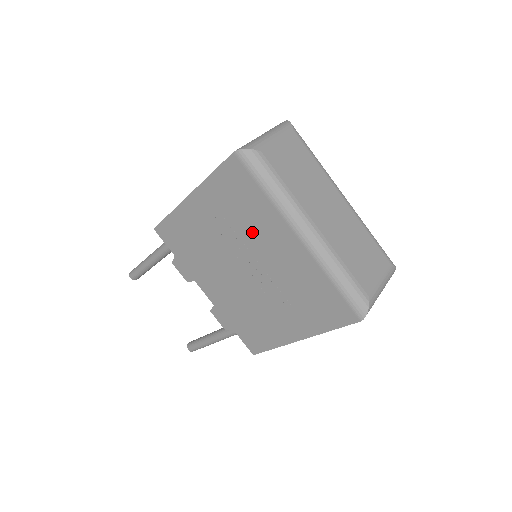
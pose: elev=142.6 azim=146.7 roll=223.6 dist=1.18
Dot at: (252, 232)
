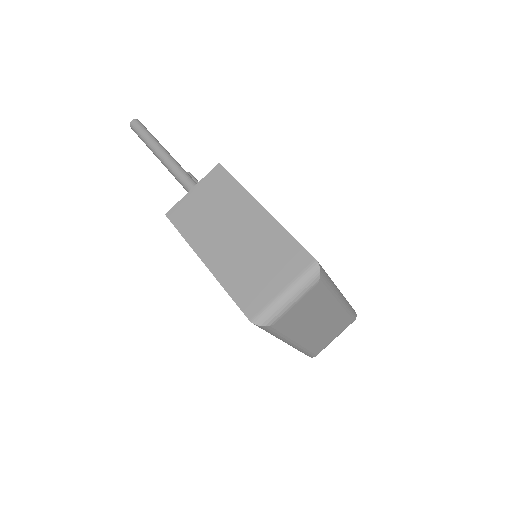
Dot at: occluded
